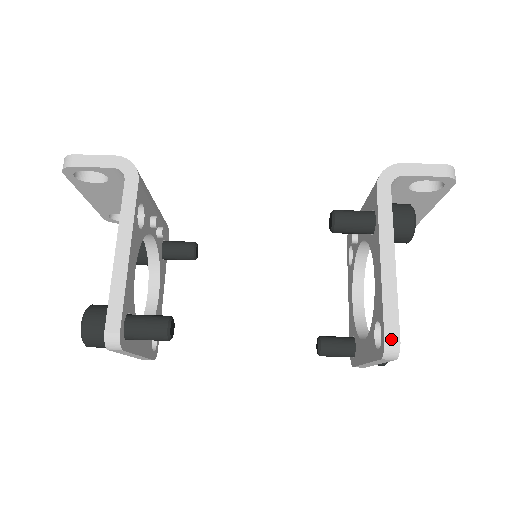
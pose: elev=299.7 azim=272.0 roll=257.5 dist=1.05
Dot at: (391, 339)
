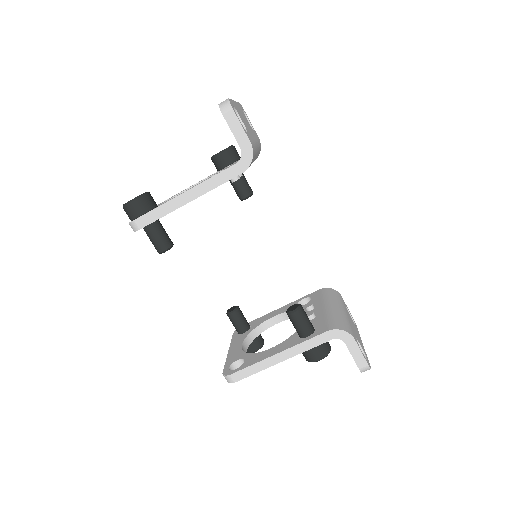
Dot at: (233, 378)
